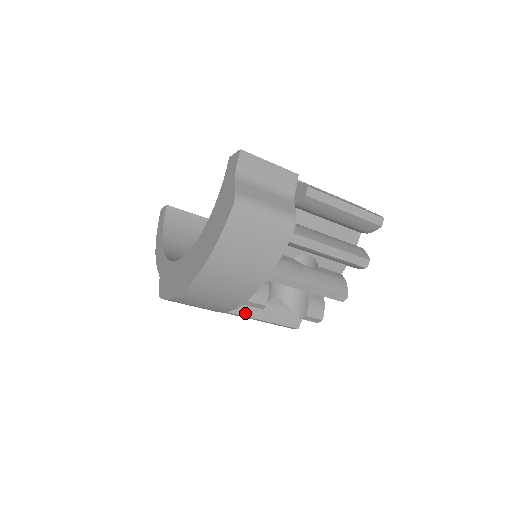
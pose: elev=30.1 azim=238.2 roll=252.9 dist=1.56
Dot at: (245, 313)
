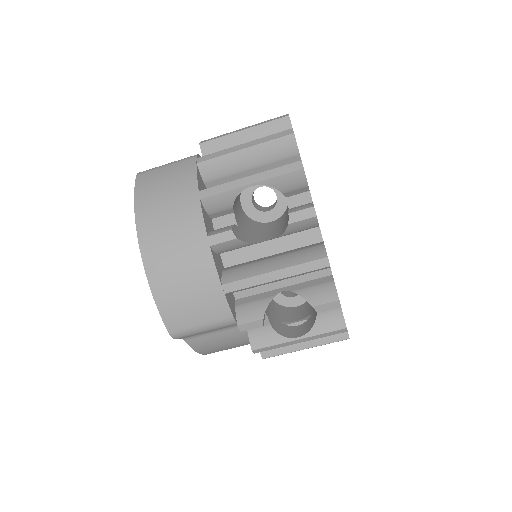
Dot at: (245, 276)
